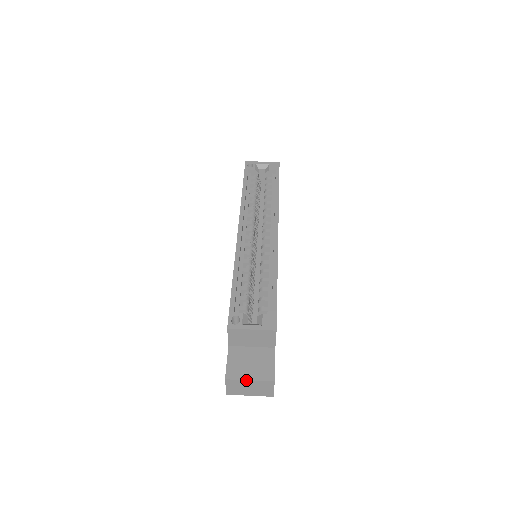
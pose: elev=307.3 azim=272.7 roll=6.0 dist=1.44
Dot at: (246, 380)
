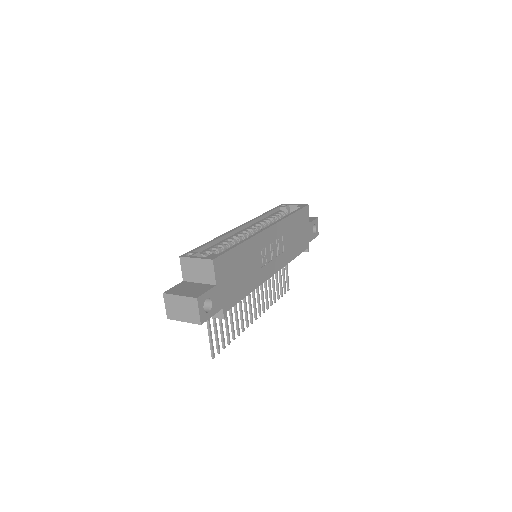
Dot at: (177, 295)
